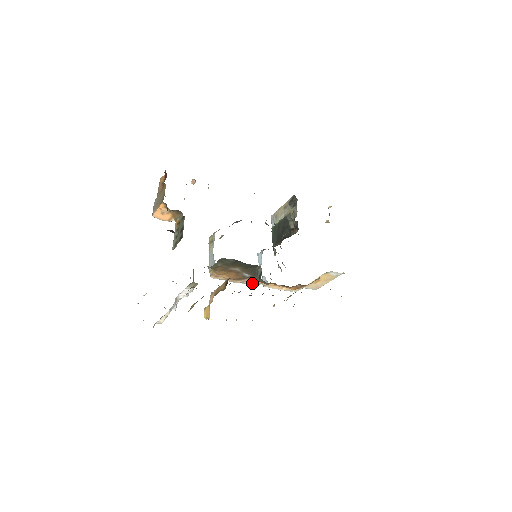
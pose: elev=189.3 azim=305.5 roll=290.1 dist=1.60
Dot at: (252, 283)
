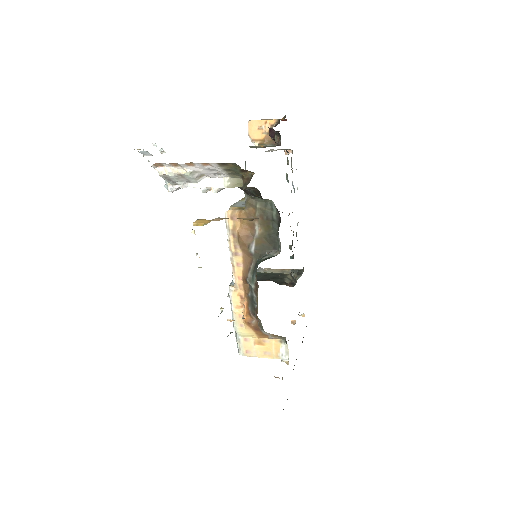
Dot at: (233, 267)
